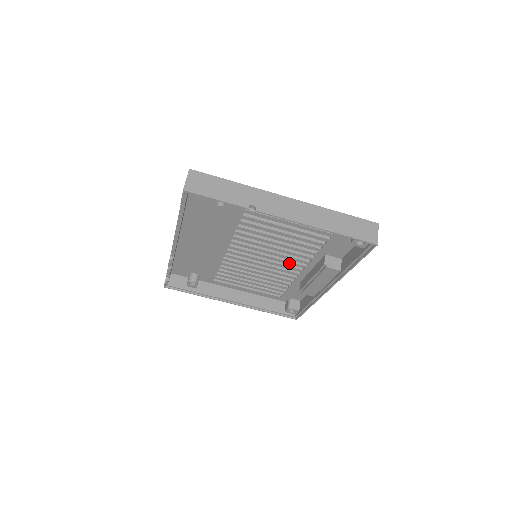
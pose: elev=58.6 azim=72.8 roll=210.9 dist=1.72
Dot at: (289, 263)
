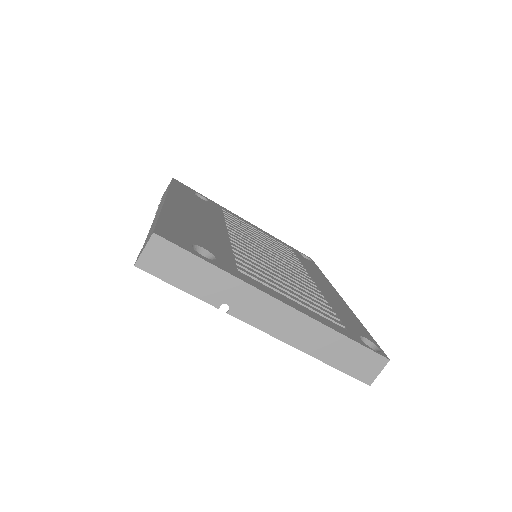
Dot at: occluded
